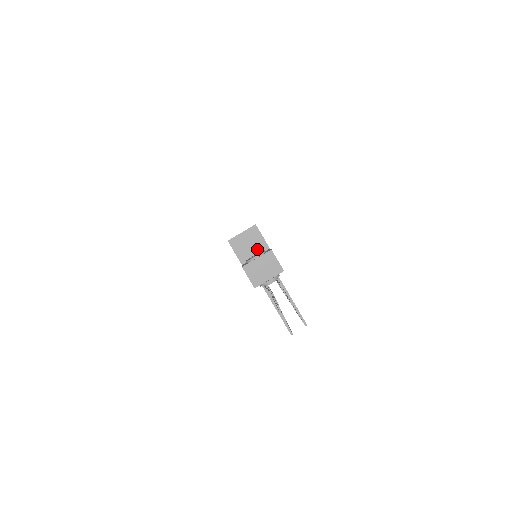
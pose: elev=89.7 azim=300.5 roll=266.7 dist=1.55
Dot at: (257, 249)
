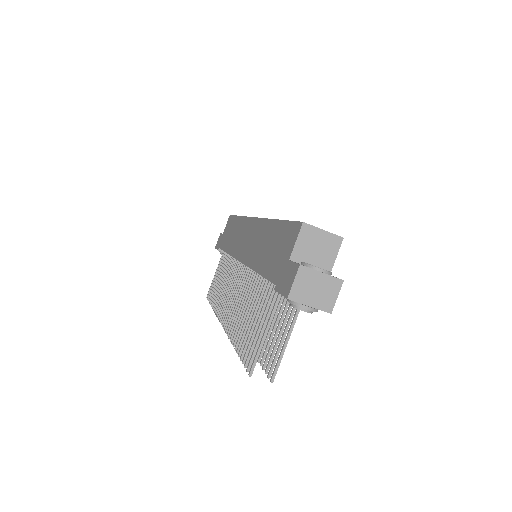
Dot at: (319, 262)
